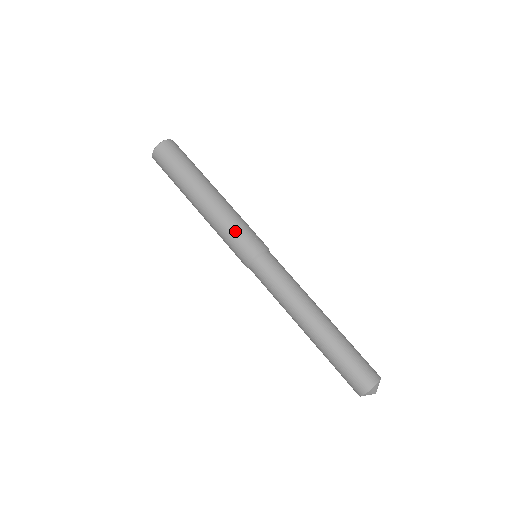
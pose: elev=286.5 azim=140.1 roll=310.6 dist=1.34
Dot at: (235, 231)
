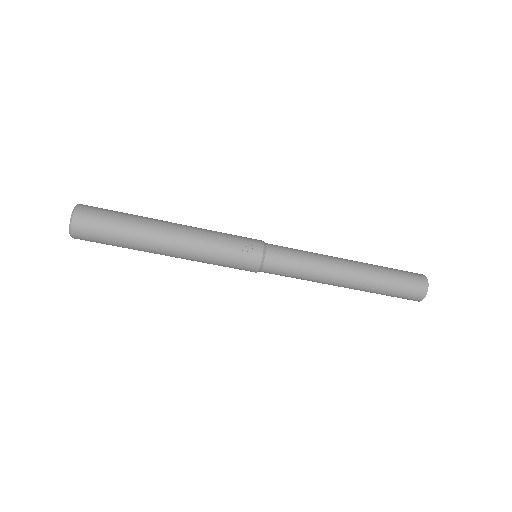
Dot at: (223, 260)
